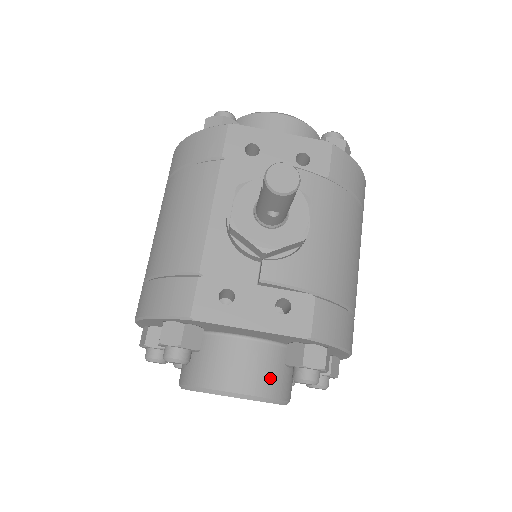
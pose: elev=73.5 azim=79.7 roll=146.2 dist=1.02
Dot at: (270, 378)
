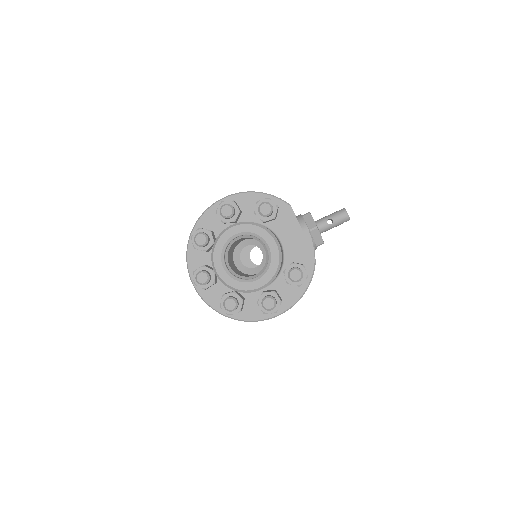
Dot at: occluded
